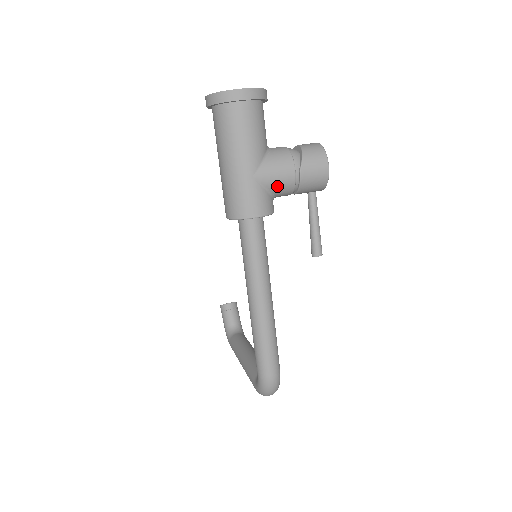
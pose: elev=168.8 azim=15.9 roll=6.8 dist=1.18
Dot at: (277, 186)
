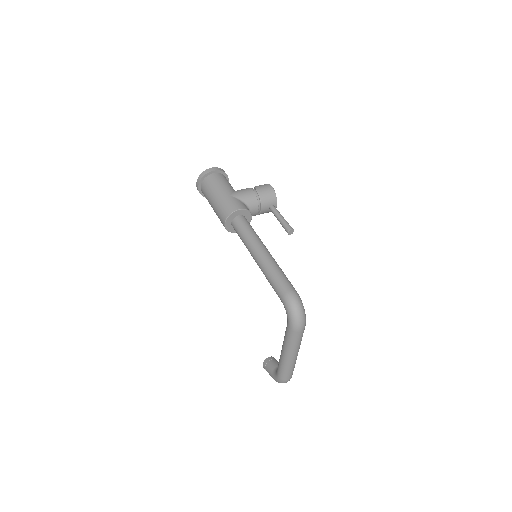
Dot at: (246, 198)
